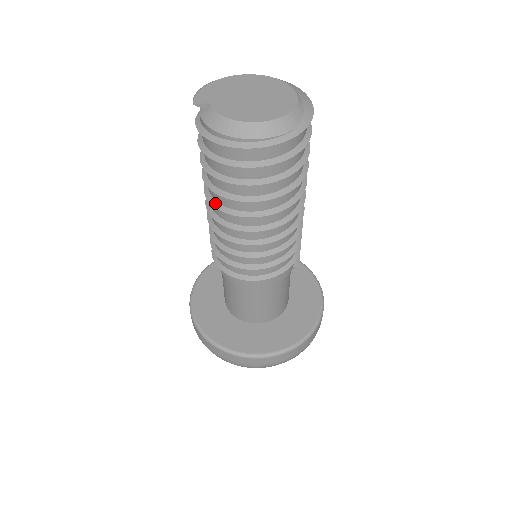
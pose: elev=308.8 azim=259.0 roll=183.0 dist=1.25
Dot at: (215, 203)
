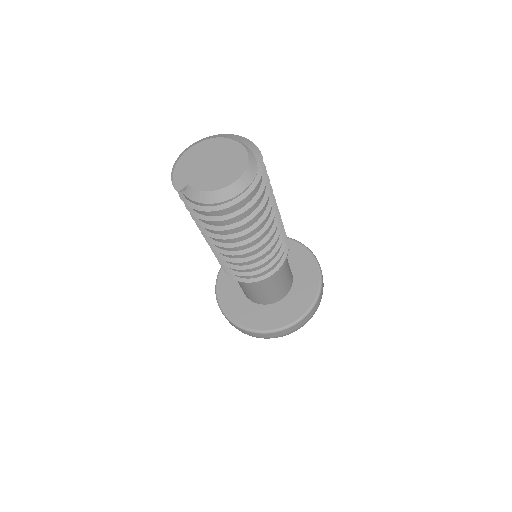
Dot at: (220, 244)
